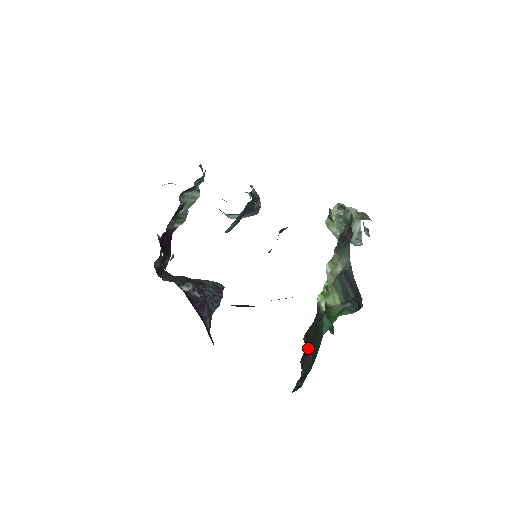
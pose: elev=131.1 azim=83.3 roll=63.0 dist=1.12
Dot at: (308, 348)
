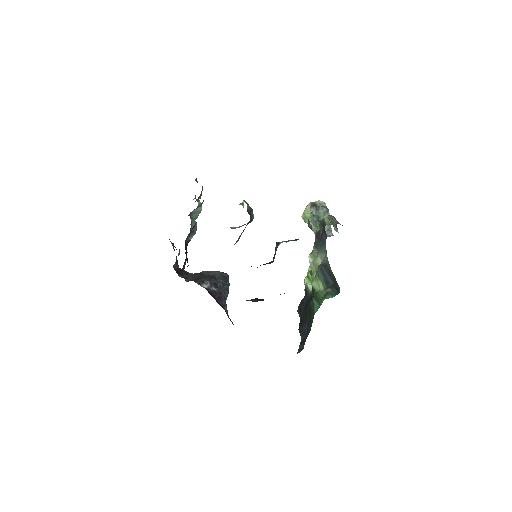
Dot at: (303, 319)
